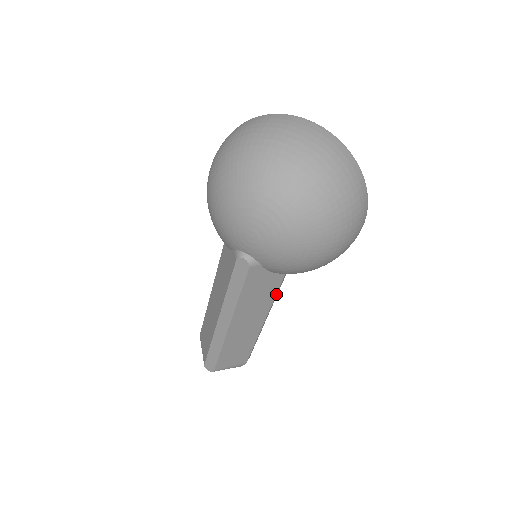
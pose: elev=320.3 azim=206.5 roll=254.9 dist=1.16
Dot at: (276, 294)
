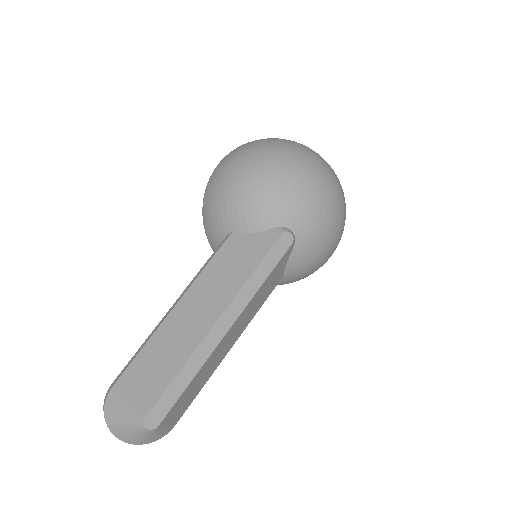
Dot at: (263, 303)
